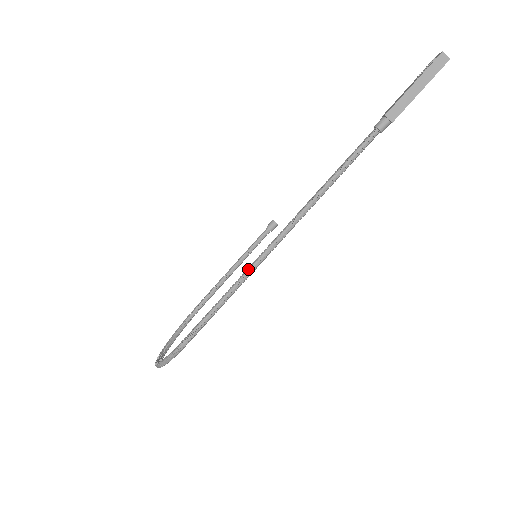
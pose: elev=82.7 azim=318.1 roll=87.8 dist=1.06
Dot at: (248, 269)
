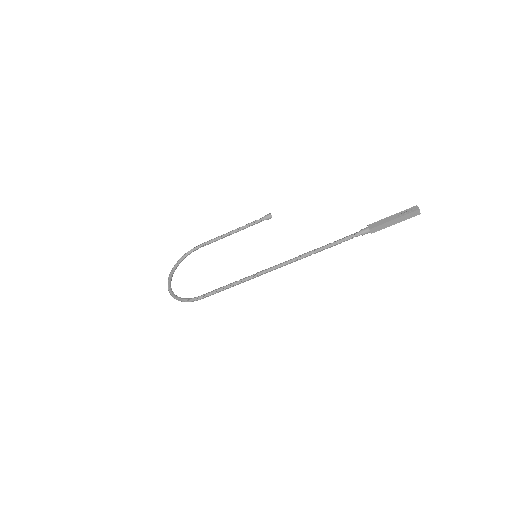
Dot at: (252, 276)
